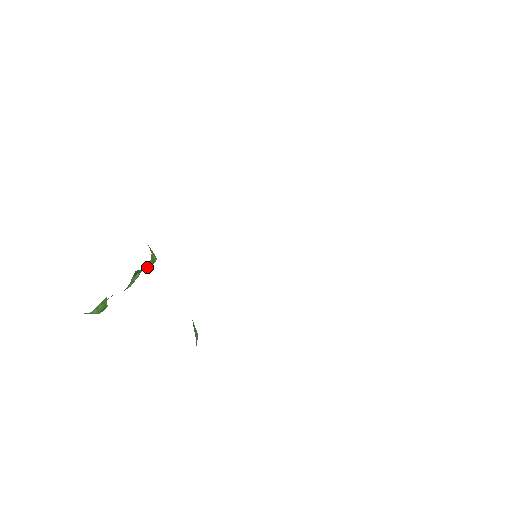
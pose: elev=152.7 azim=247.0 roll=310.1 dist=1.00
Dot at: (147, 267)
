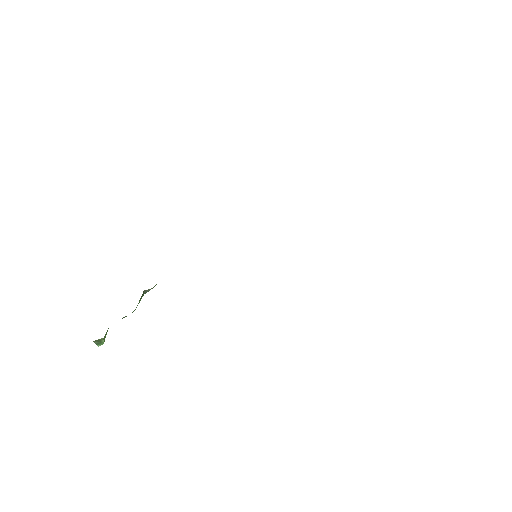
Dot at: (155, 285)
